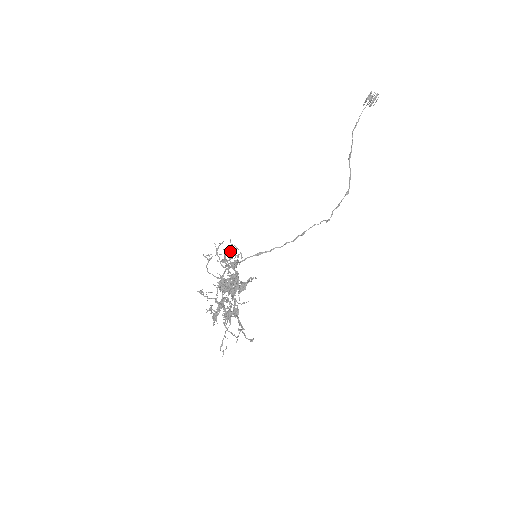
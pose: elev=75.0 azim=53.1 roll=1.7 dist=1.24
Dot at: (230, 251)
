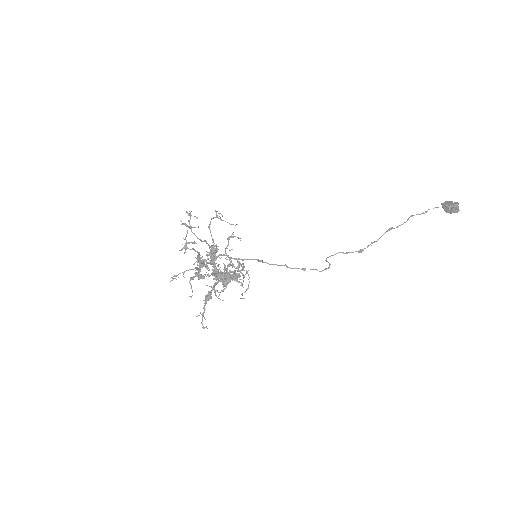
Dot at: (242, 274)
